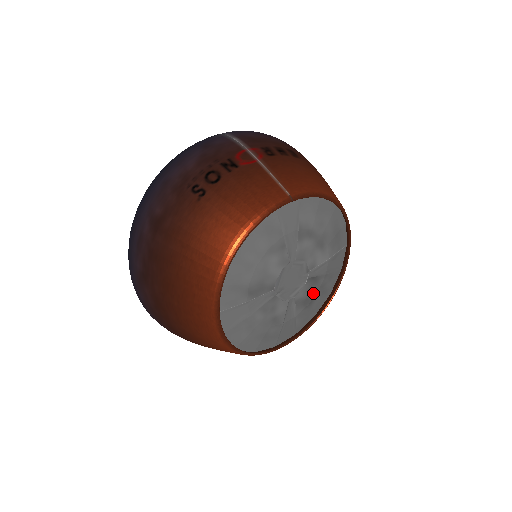
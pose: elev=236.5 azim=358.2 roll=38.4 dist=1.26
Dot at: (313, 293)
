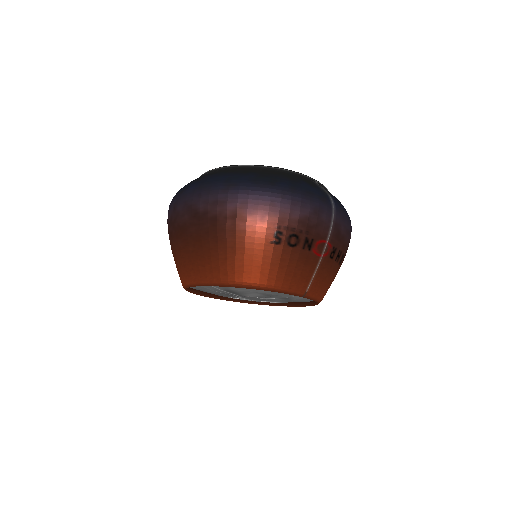
Dot at: occluded
